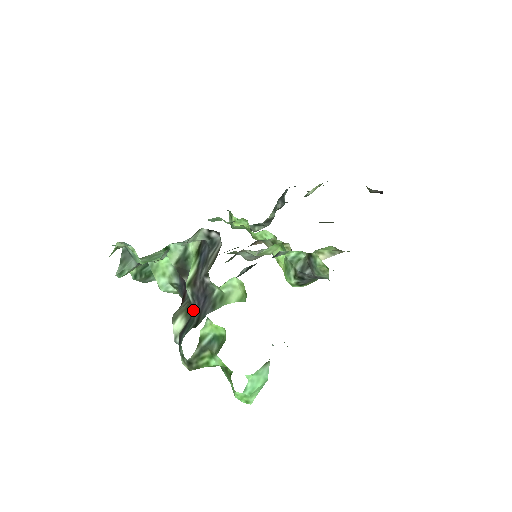
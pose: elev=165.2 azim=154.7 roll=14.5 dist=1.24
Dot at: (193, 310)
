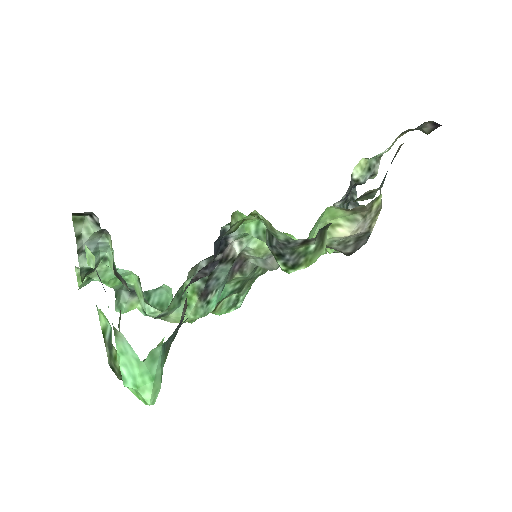
Dot at: occluded
